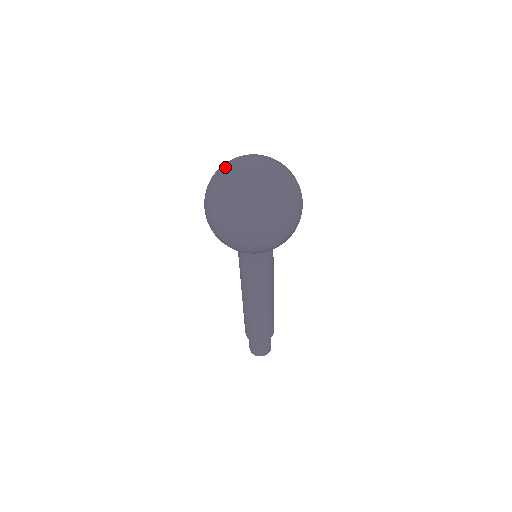
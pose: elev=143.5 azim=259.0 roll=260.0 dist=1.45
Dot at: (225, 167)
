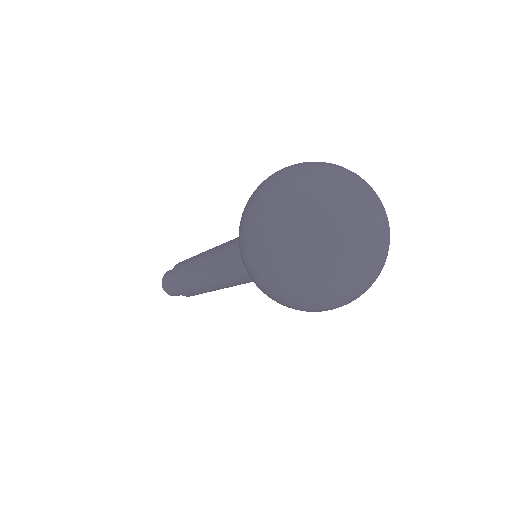
Dot at: (331, 246)
